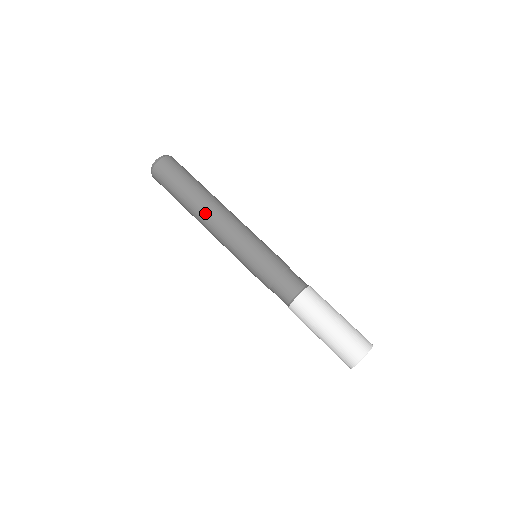
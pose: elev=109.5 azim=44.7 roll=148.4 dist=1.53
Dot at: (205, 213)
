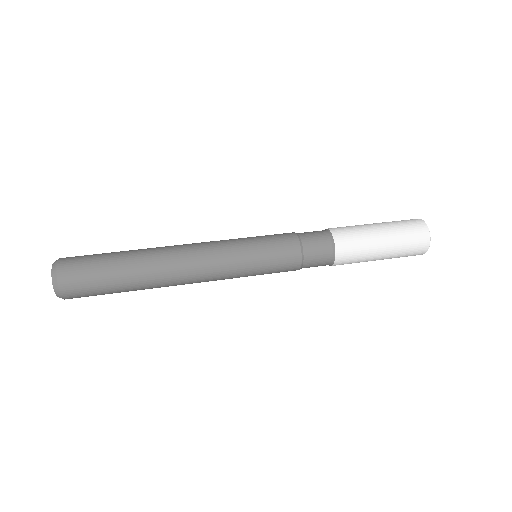
Dot at: (171, 265)
